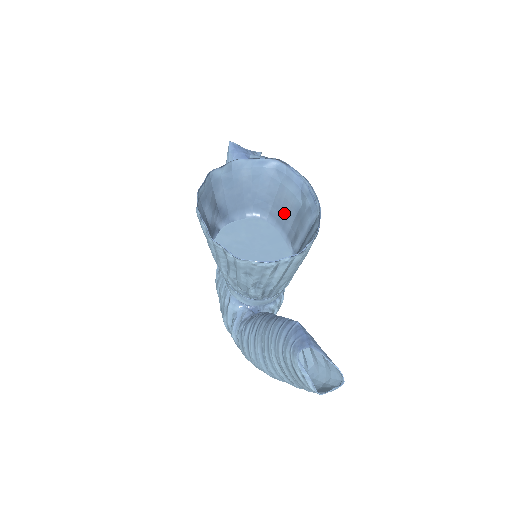
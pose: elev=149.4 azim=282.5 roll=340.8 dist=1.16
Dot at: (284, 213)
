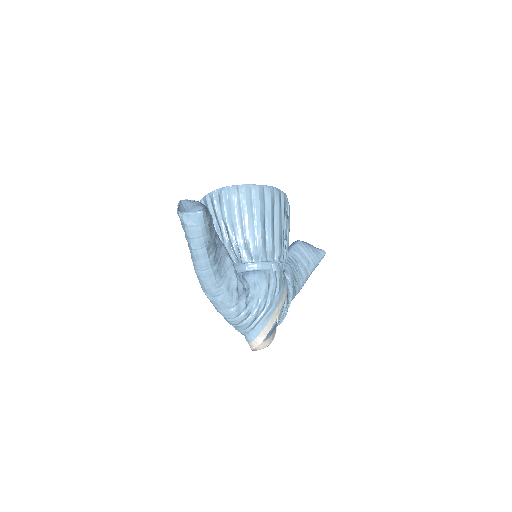
Dot at: occluded
